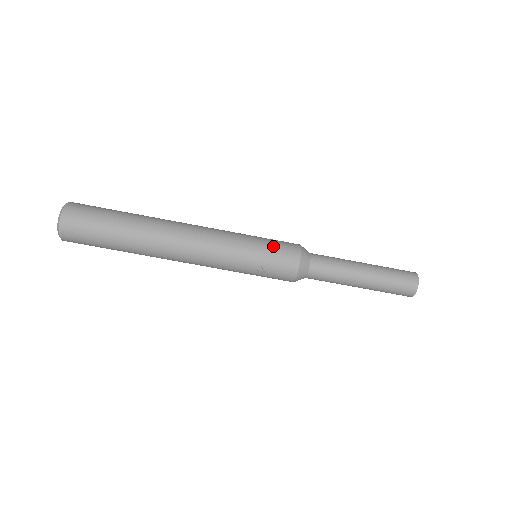
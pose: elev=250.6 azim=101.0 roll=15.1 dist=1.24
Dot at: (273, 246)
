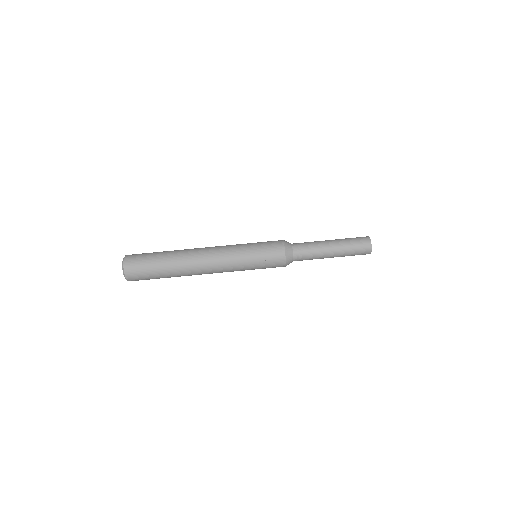
Dot at: (264, 244)
